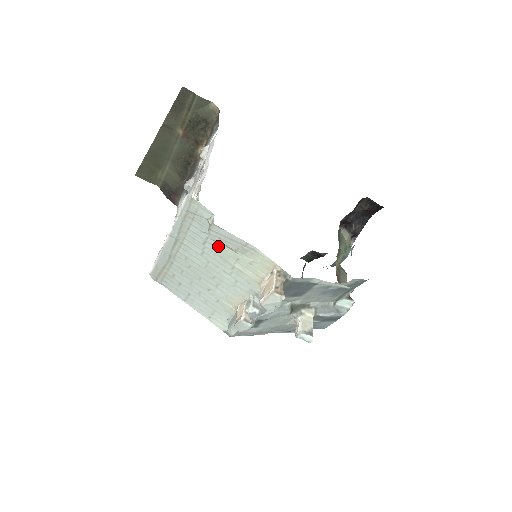
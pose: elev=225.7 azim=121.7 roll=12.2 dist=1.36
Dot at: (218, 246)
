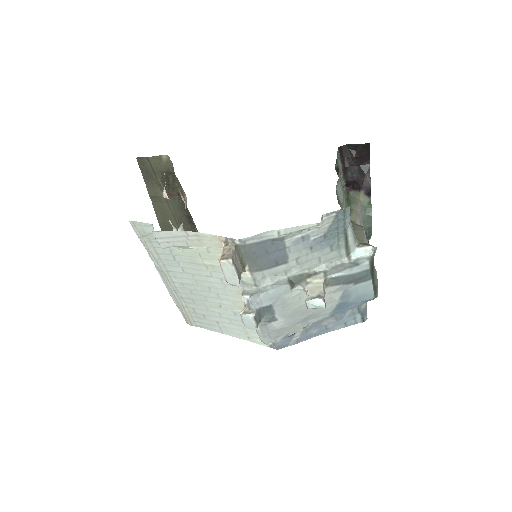
Dot at: (181, 253)
